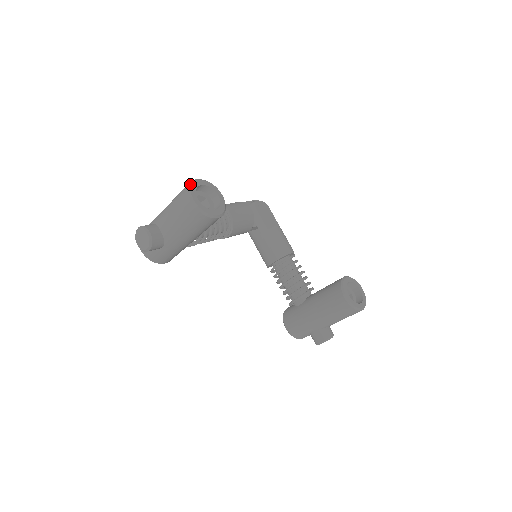
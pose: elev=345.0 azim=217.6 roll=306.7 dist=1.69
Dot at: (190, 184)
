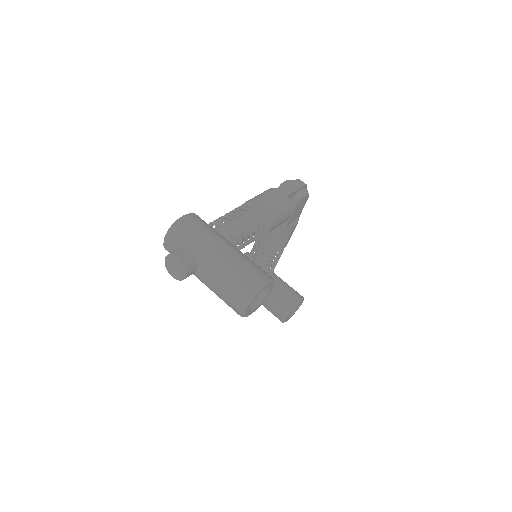
Dot at: (255, 295)
